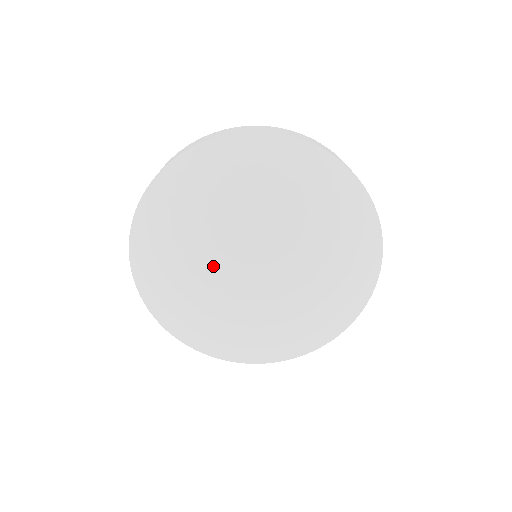
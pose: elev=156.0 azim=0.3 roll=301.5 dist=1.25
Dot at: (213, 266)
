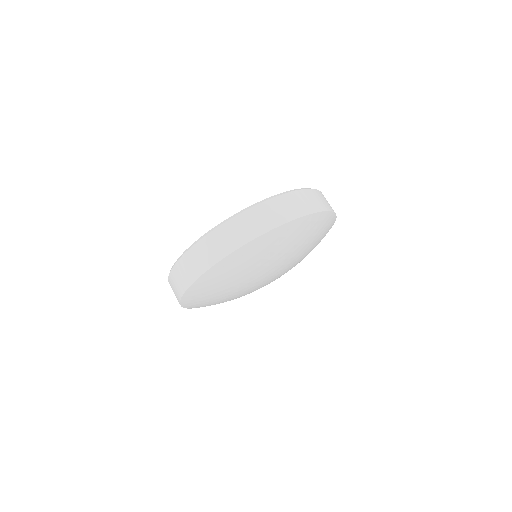
Dot at: (246, 288)
